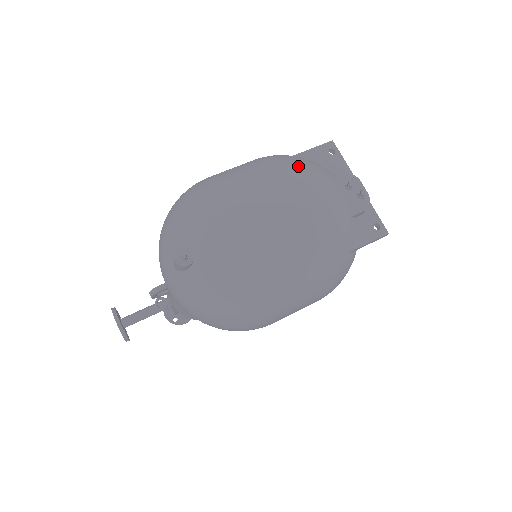
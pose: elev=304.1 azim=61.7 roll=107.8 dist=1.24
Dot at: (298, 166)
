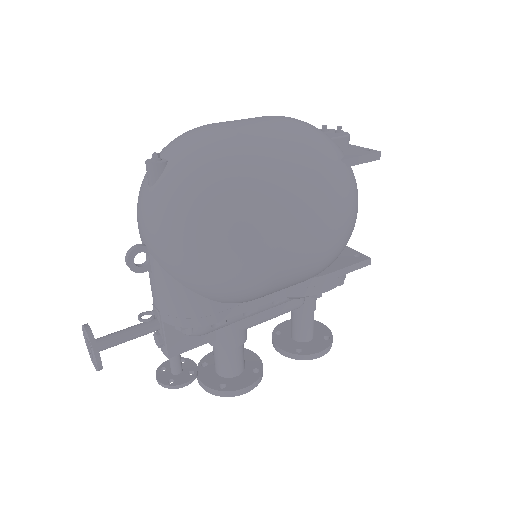
Dot at: occluded
